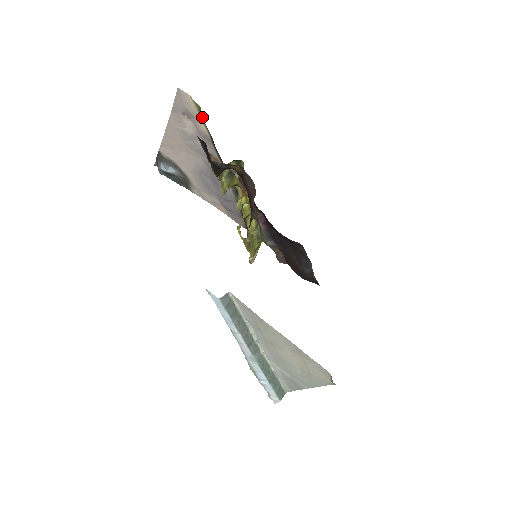
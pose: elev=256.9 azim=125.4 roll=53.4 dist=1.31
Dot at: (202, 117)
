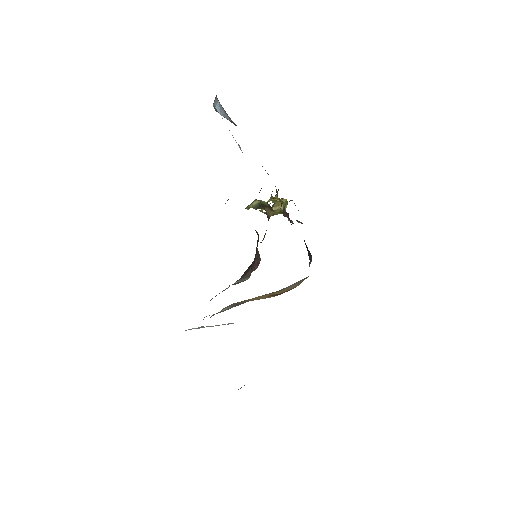
Dot at: occluded
